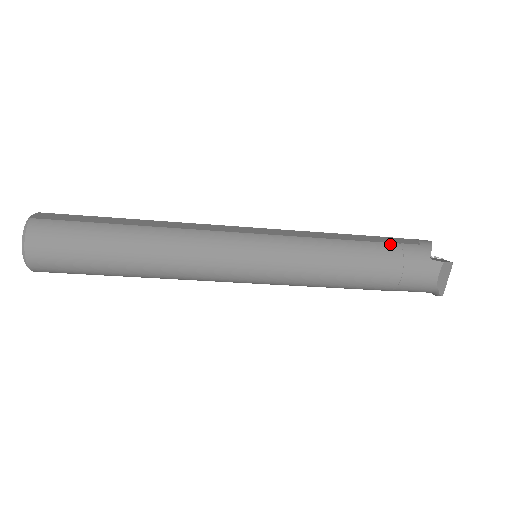
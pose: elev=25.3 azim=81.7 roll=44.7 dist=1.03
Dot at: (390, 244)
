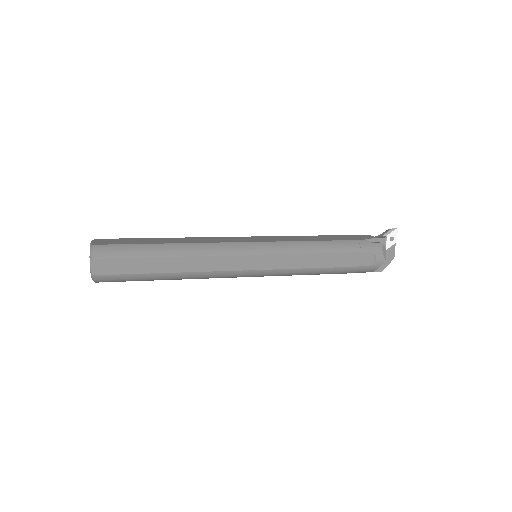
Dot at: (351, 268)
